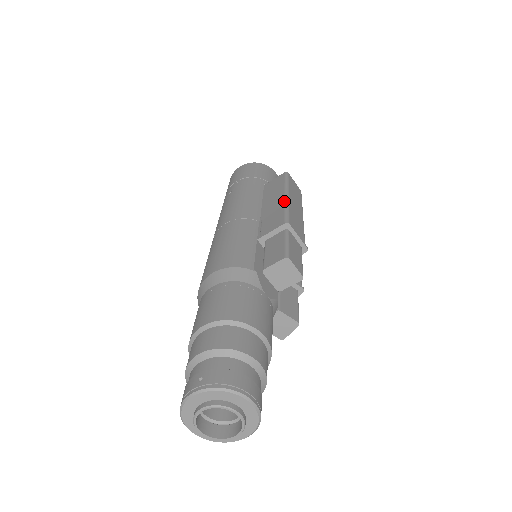
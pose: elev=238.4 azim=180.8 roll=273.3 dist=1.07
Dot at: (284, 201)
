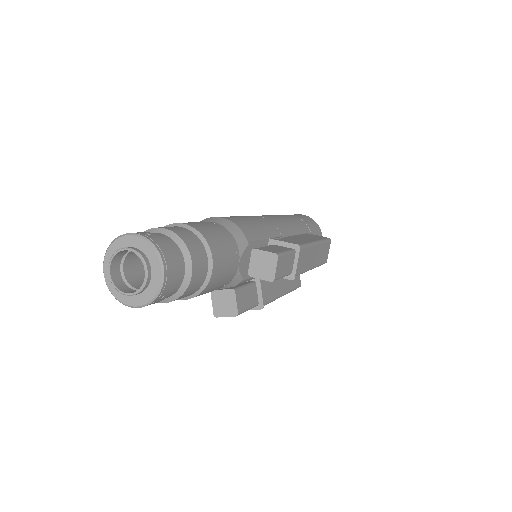
Dot at: (311, 241)
